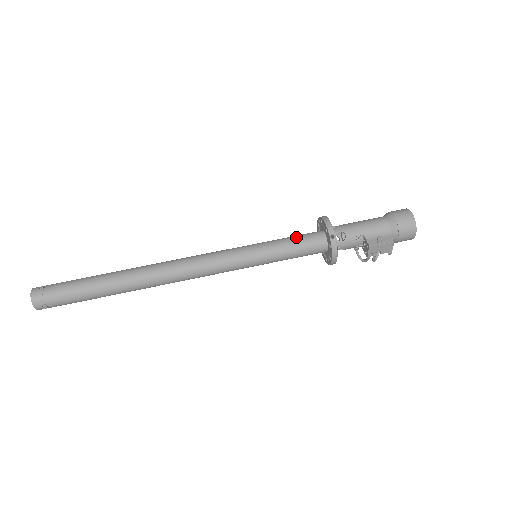
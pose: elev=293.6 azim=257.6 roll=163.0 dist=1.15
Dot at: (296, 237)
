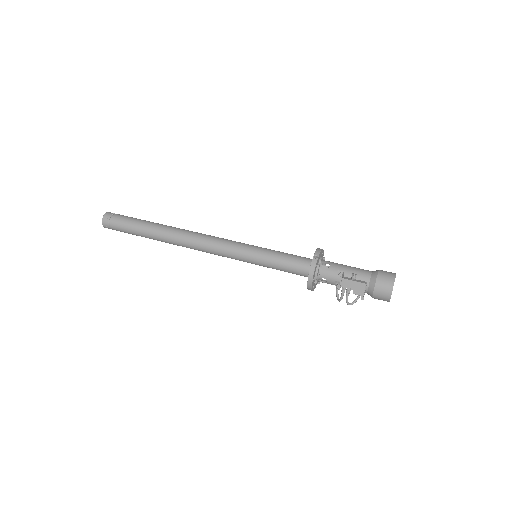
Dot at: (292, 254)
